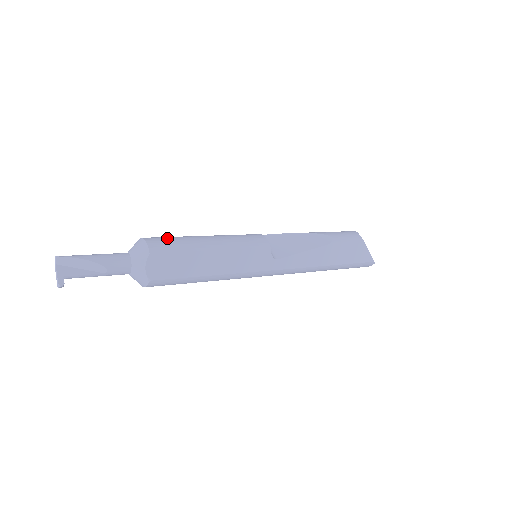
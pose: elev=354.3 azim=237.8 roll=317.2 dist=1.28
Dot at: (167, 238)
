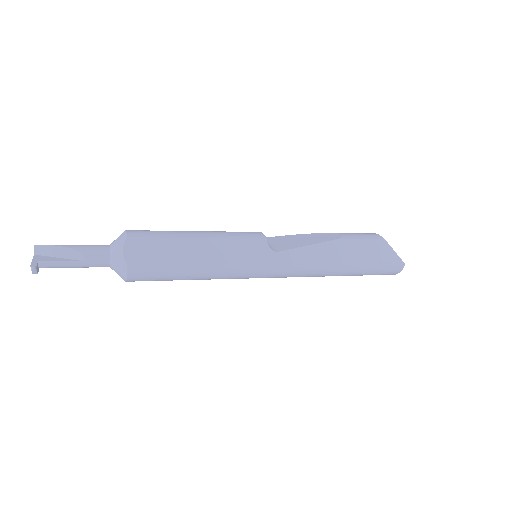
Dot at: occluded
